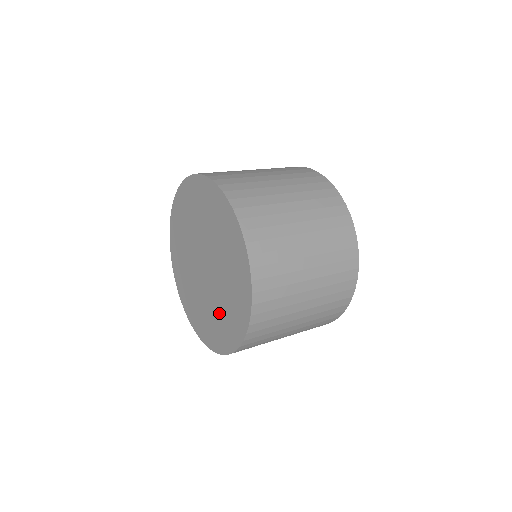
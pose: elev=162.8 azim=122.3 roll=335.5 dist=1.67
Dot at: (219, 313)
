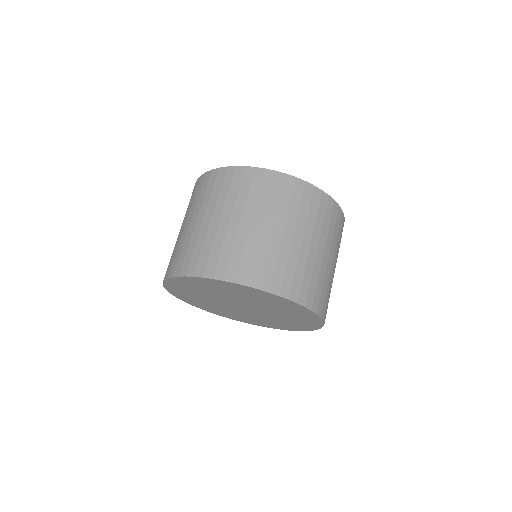
Dot at: (230, 313)
